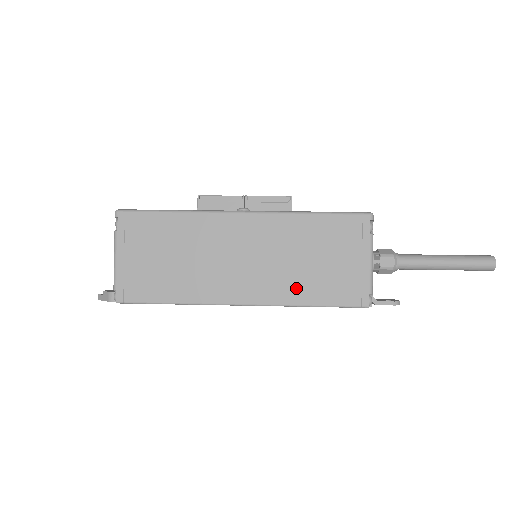
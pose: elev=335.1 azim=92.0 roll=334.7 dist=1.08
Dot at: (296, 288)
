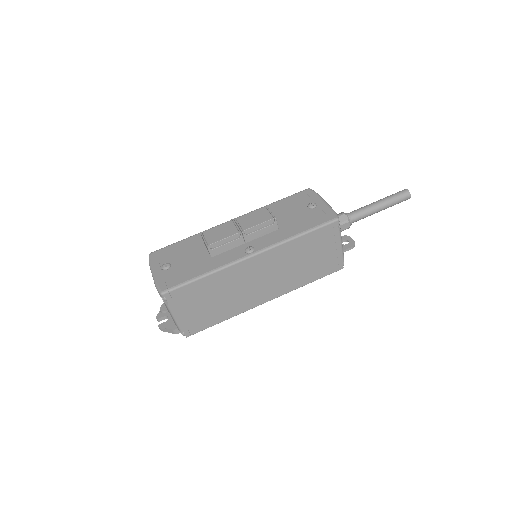
Dot at: (298, 279)
